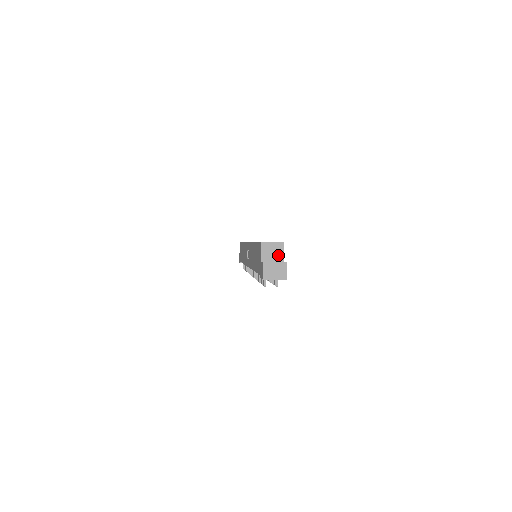
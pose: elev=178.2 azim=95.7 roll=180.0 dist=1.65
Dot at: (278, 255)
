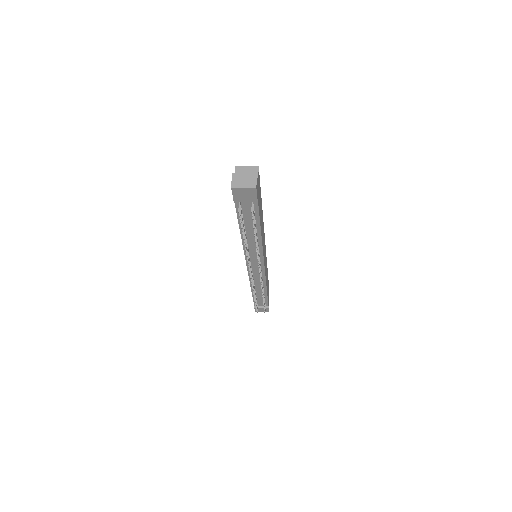
Dot at: occluded
